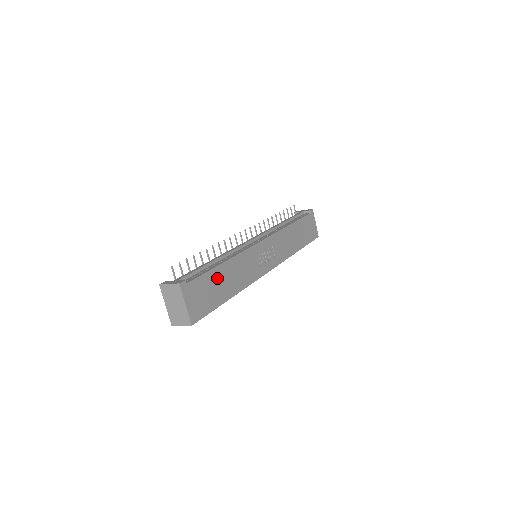
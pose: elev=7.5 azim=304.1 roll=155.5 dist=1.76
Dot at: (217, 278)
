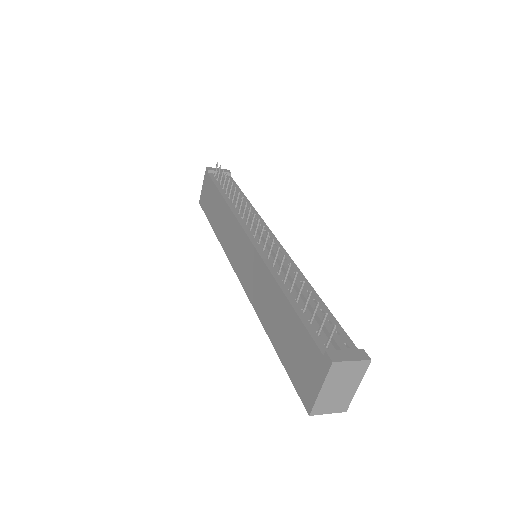
Dot at: occluded
